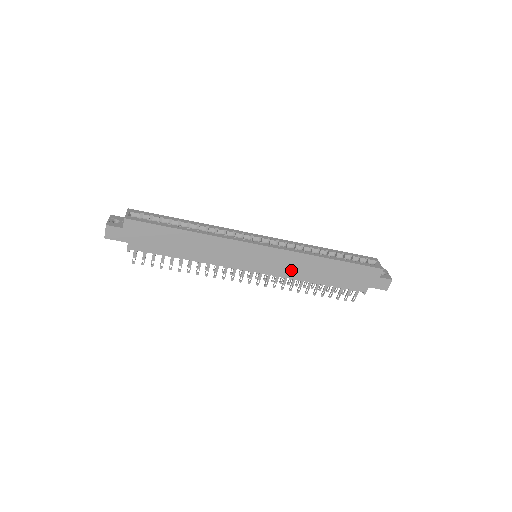
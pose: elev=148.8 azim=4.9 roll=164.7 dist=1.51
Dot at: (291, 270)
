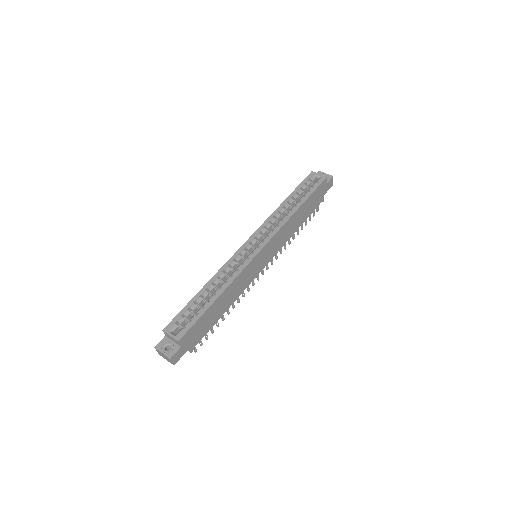
Dot at: (283, 240)
